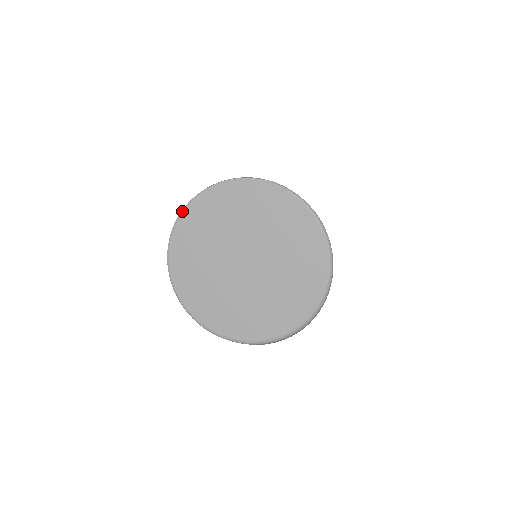
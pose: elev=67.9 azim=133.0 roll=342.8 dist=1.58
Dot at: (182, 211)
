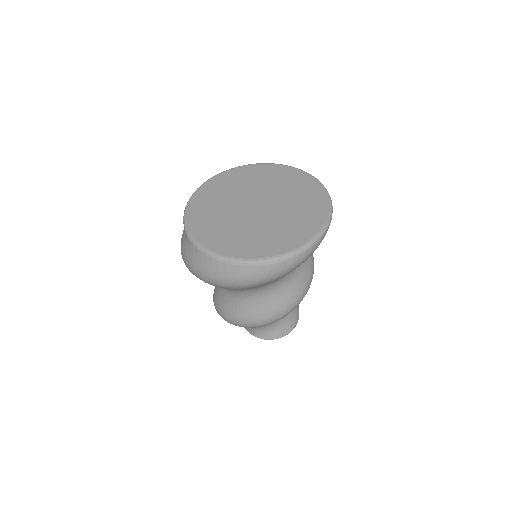
Dot at: (240, 166)
